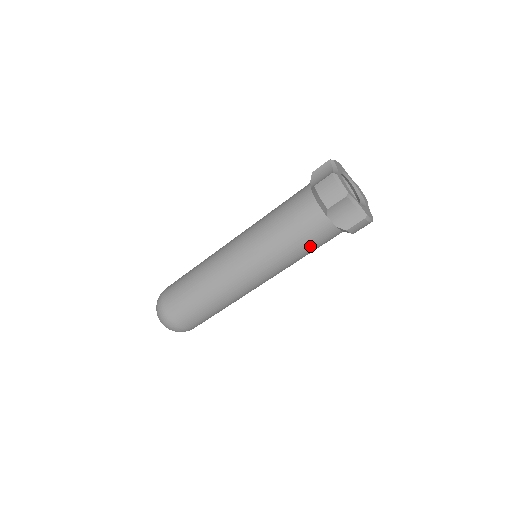
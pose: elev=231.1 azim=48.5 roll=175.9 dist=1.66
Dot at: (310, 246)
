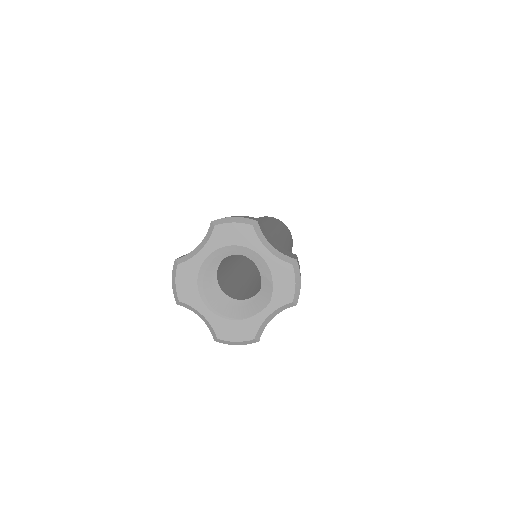
Dot at: occluded
